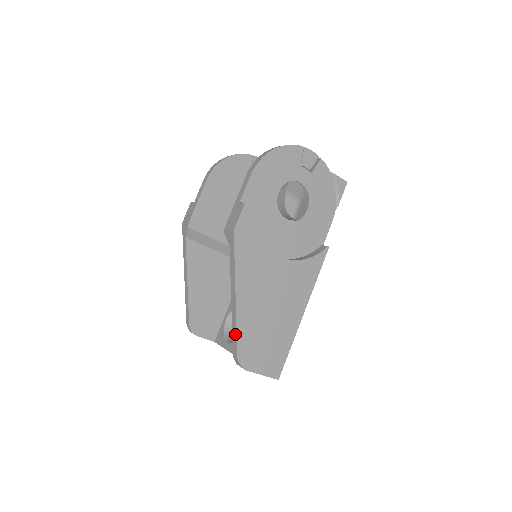
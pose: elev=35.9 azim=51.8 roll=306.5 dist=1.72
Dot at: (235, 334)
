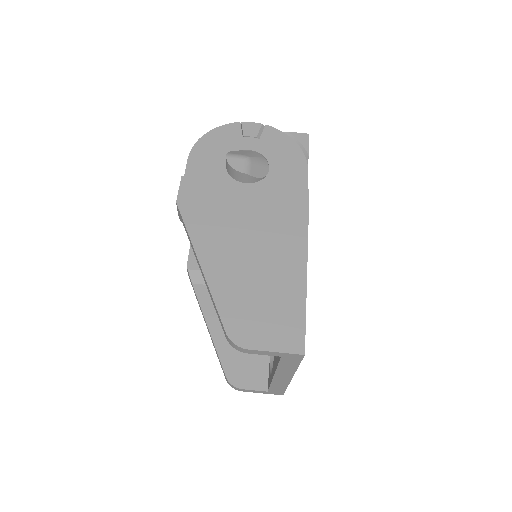
Dot at: (215, 308)
